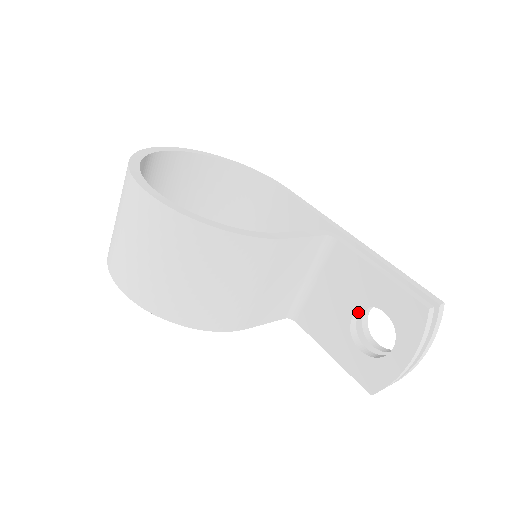
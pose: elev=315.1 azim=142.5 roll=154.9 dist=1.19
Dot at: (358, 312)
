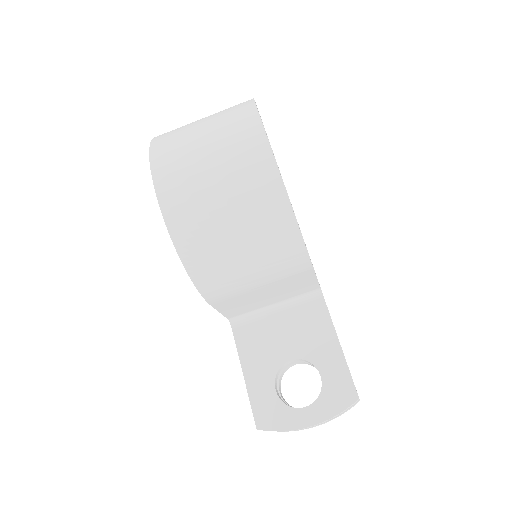
Dot at: (295, 360)
